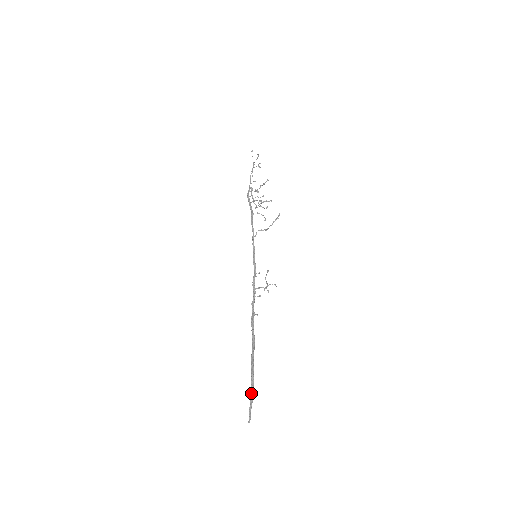
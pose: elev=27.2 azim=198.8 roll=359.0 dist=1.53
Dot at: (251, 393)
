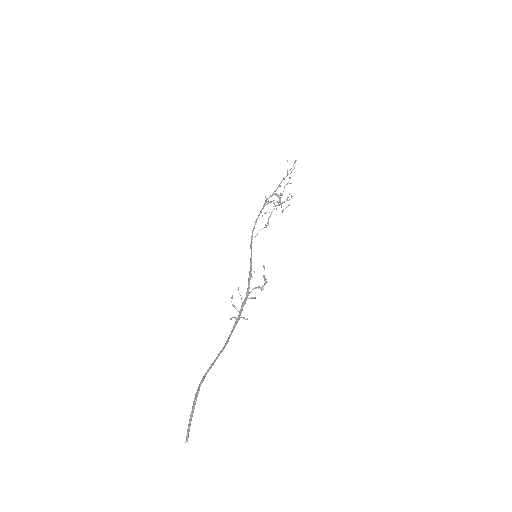
Dot at: (193, 404)
